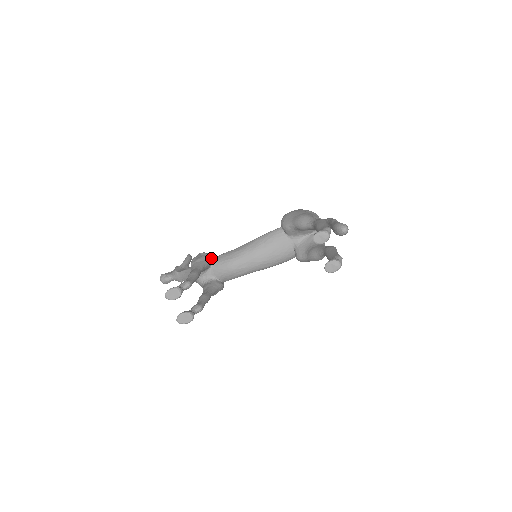
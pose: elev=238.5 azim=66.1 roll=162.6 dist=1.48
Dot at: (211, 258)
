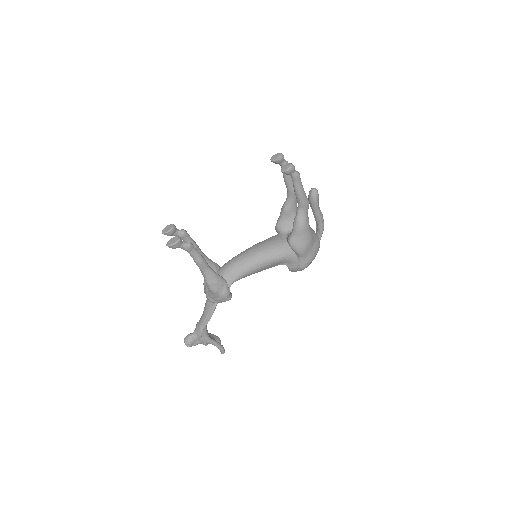
Dot at: occluded
